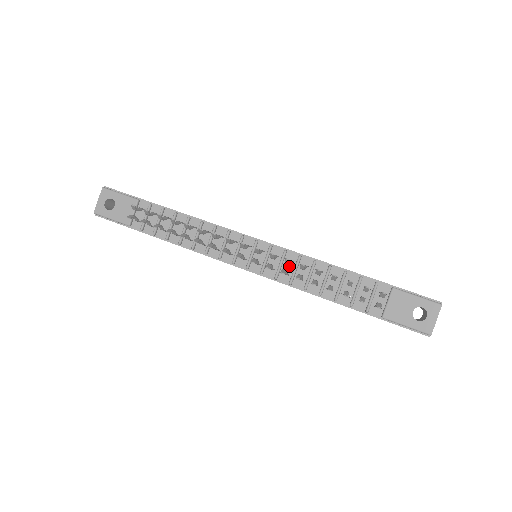
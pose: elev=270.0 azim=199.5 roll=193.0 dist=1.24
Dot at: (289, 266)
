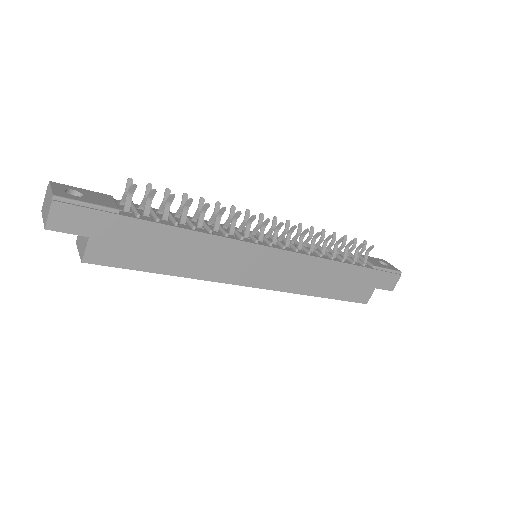
Dot at: occluded
